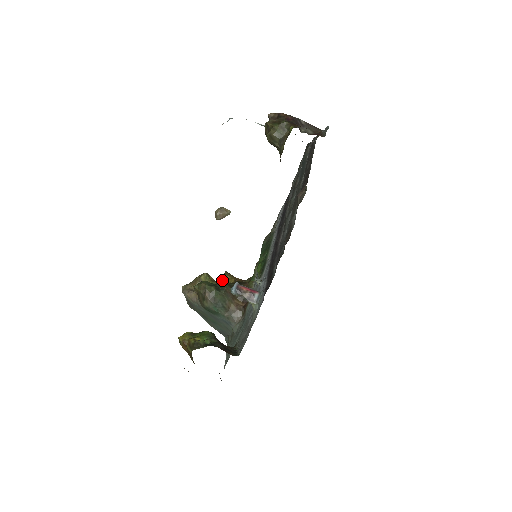
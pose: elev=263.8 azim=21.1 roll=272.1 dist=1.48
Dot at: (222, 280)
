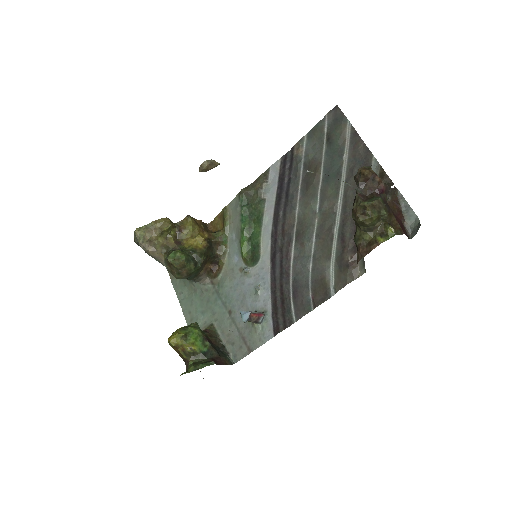
Dot at: (187, 231)
